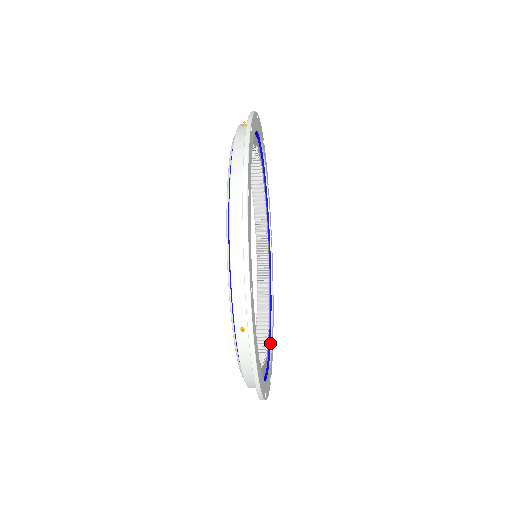
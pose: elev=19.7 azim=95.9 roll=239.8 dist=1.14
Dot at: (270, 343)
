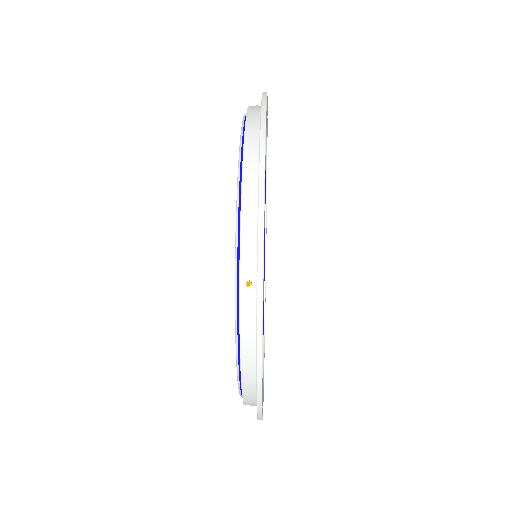
Dot at: (265, 228)
